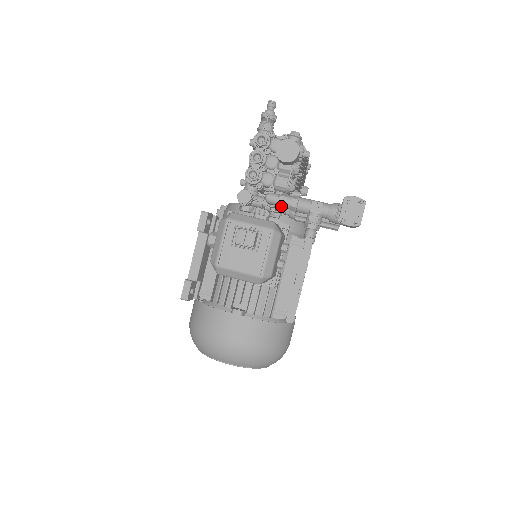
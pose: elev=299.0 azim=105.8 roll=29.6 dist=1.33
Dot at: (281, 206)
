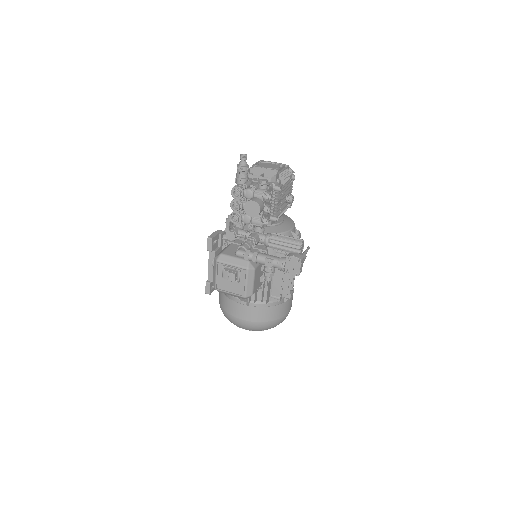
Dot at: occluded
